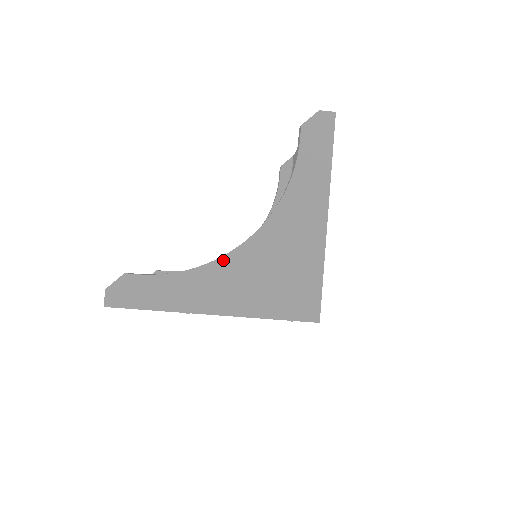
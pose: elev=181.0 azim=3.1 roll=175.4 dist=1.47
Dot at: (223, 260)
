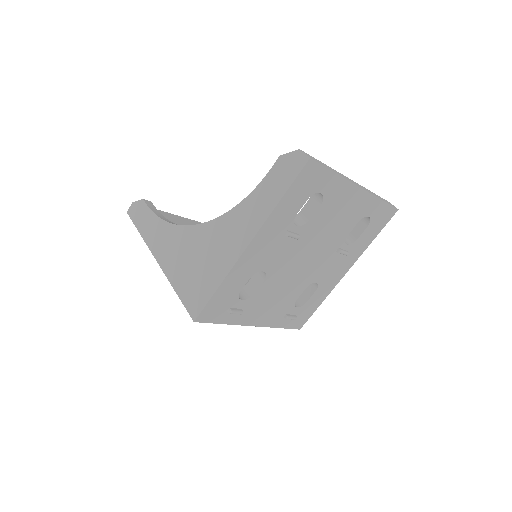
Dot at: (181, 228)
